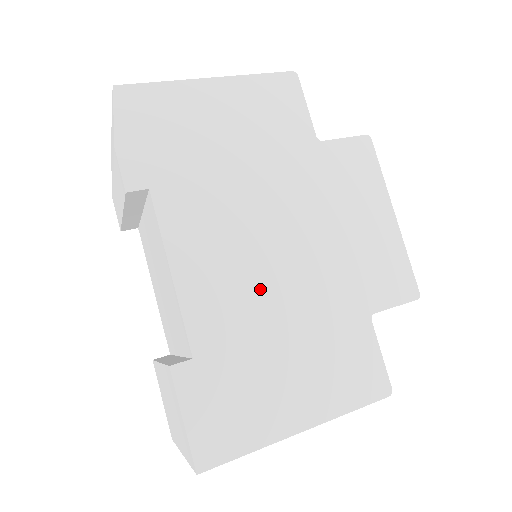
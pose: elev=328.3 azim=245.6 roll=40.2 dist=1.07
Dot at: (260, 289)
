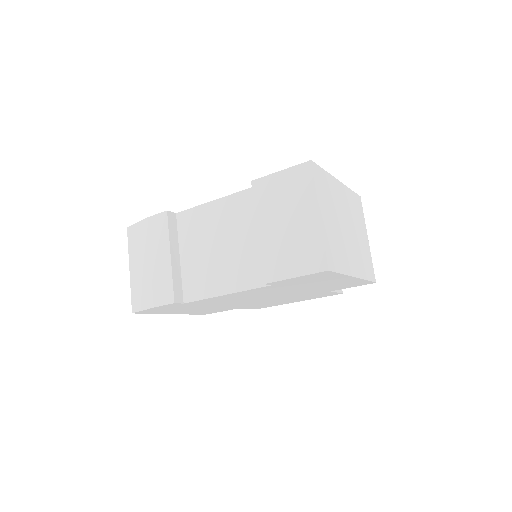
Dot at: occluded
